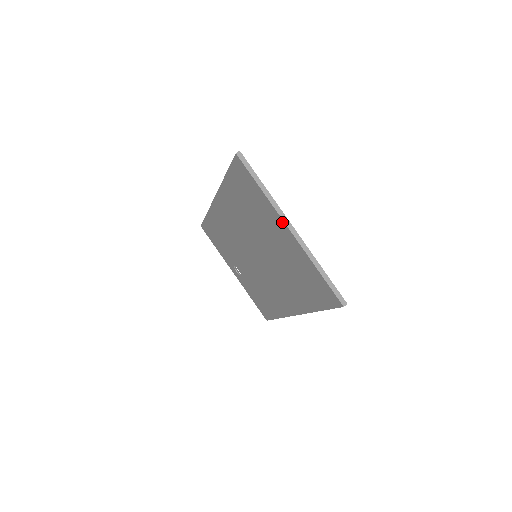
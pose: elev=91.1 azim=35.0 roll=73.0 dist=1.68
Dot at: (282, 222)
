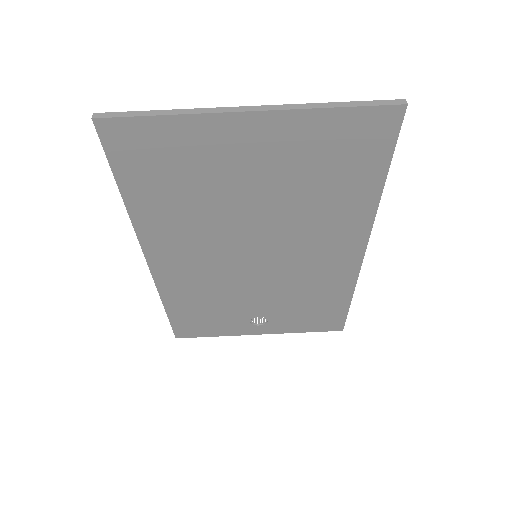
Dot at: (232, 118)
